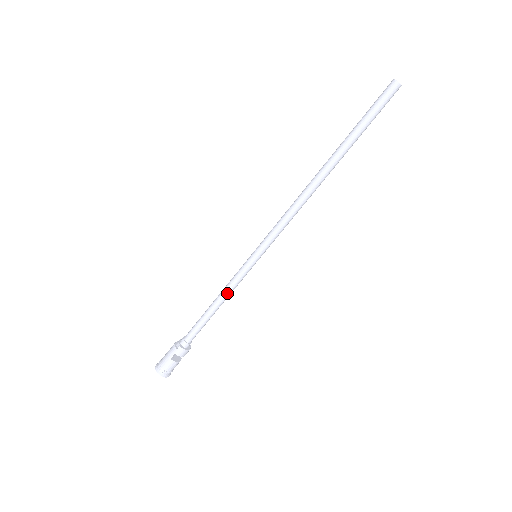
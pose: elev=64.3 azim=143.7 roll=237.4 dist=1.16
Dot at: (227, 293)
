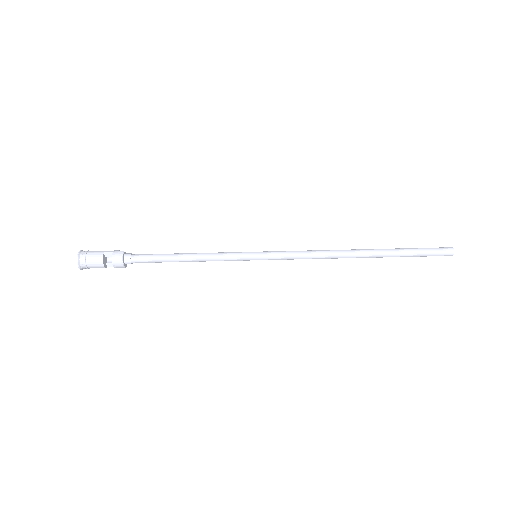
Dot at: (207, 255)
